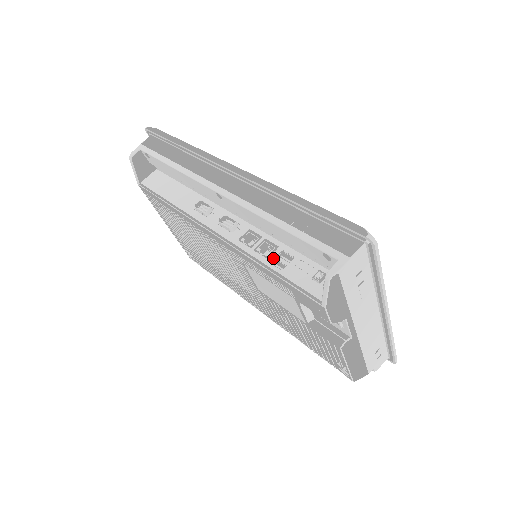
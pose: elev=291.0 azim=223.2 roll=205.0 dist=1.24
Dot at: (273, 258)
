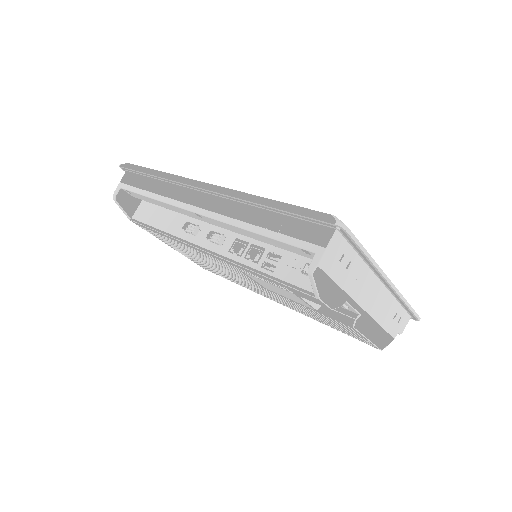
Dot at: (263, 262)
